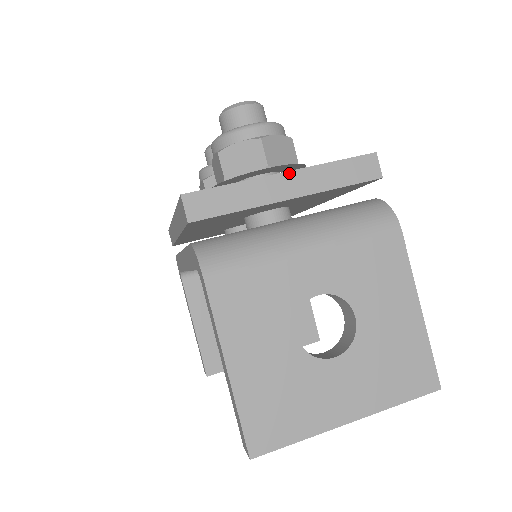
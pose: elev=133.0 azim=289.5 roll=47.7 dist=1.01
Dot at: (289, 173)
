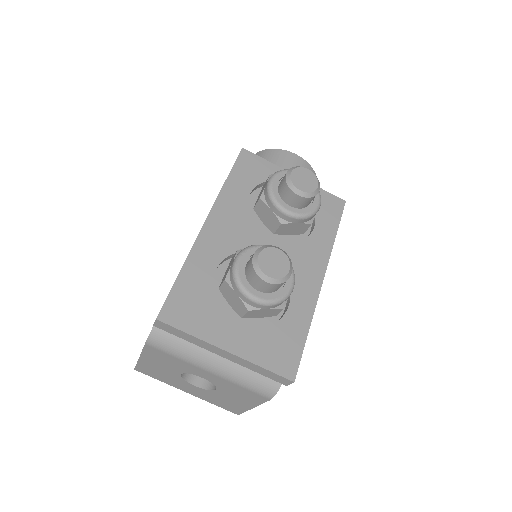
Dot at: (229, 353)
